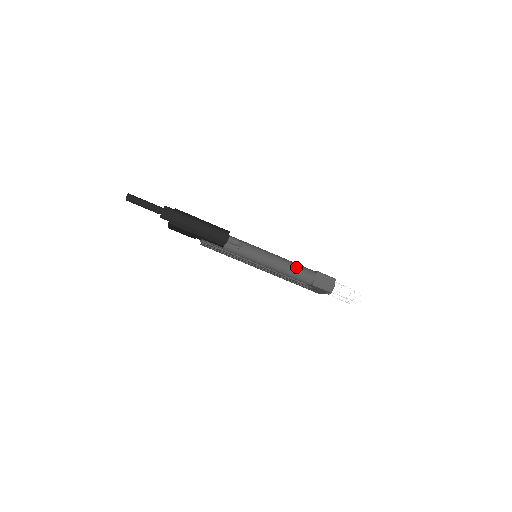
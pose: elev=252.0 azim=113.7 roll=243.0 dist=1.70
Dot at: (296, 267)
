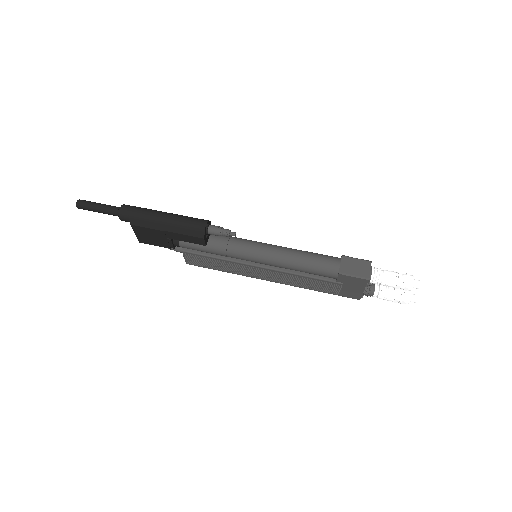
Dot at: (310, 254)
